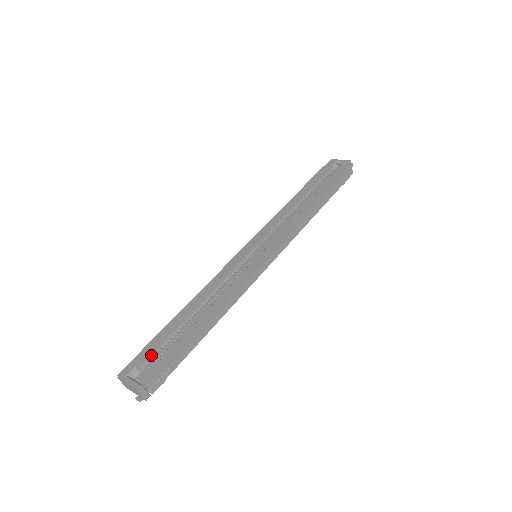
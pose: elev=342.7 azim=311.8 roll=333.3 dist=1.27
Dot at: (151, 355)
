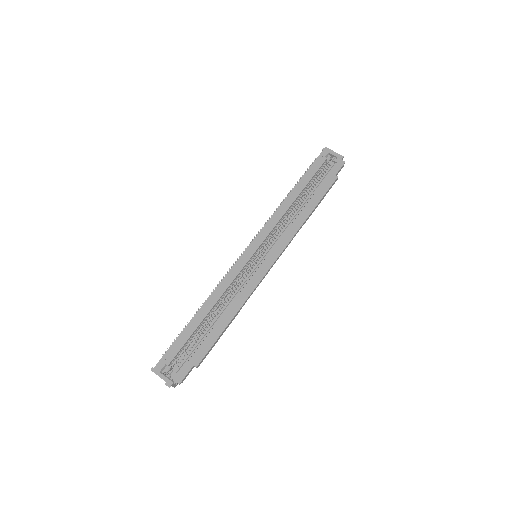
Dot at: (177, 354)
